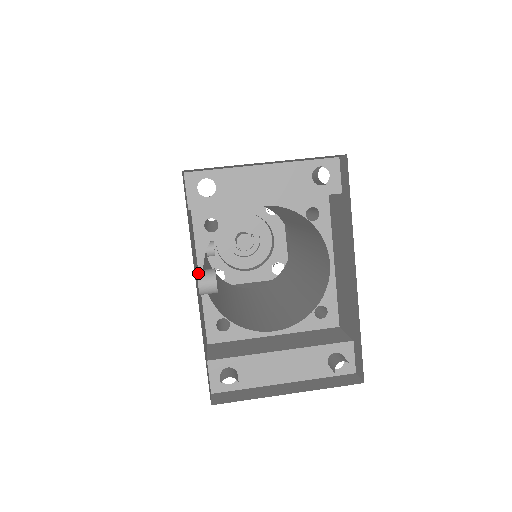
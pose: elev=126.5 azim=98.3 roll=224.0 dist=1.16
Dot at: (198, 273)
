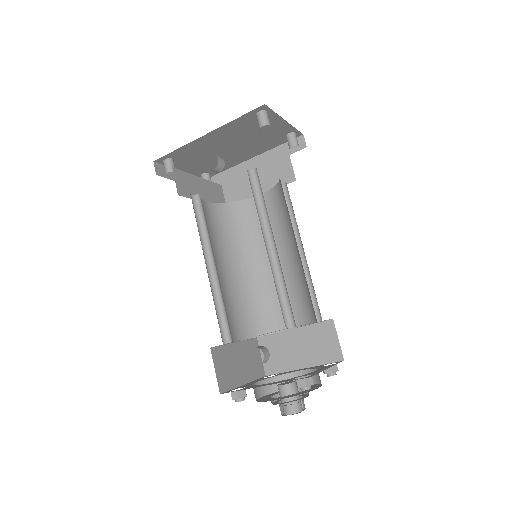
Dot at: occluded
